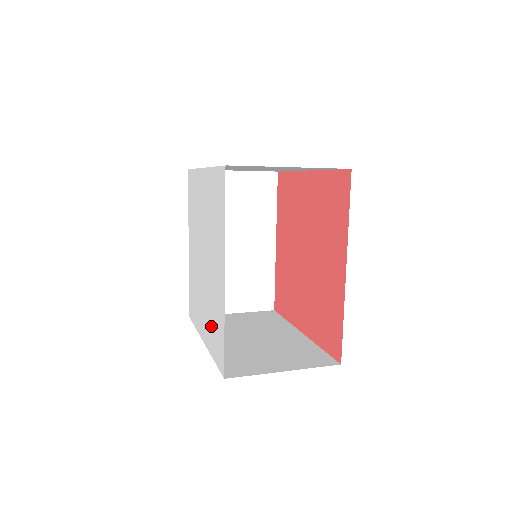
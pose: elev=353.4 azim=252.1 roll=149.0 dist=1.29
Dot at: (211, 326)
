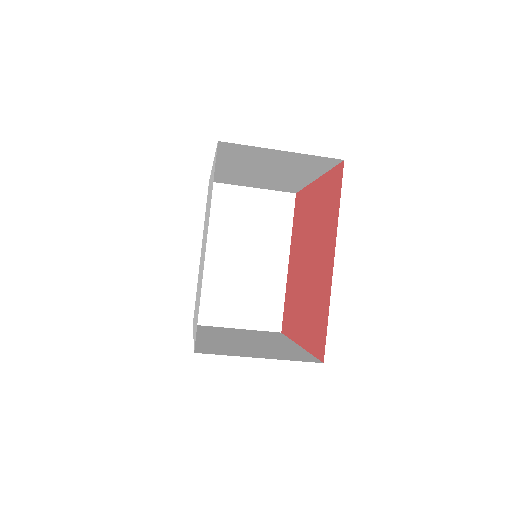
Dot at: occluded
